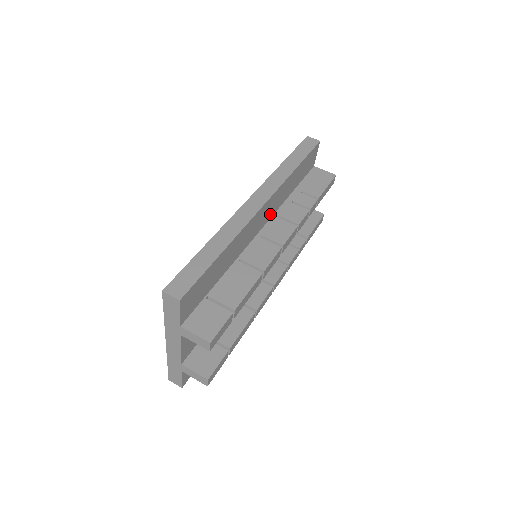
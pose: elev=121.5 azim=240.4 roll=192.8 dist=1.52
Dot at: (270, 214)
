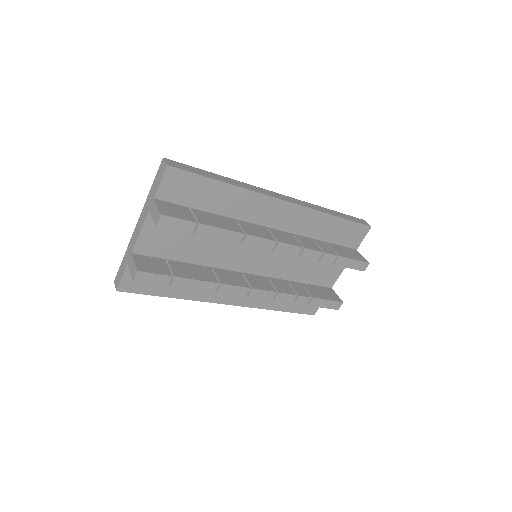
Dot at: (289, 226)
